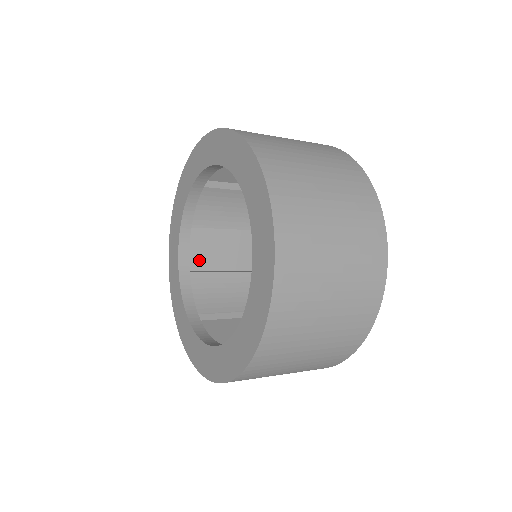
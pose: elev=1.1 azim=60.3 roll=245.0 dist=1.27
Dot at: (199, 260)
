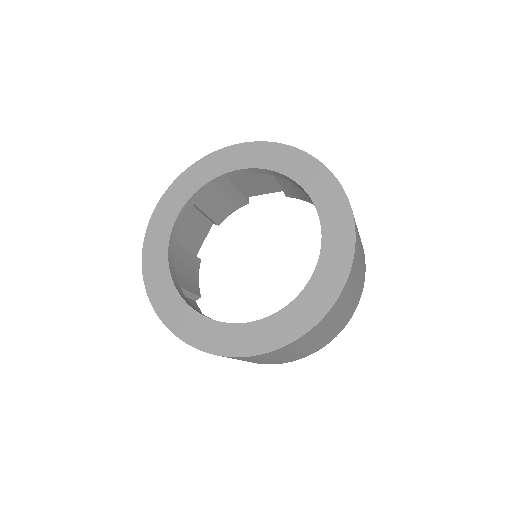
Dot at: occluded
